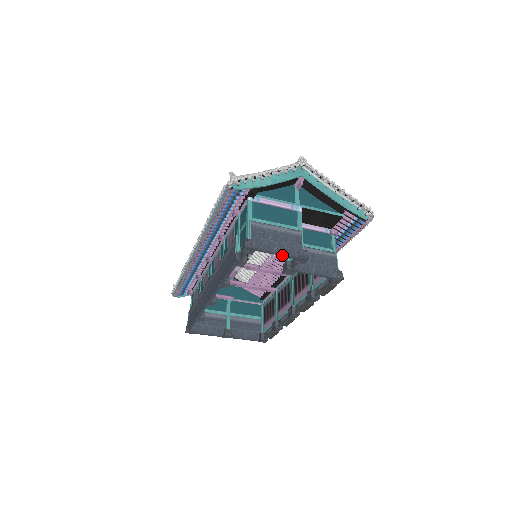
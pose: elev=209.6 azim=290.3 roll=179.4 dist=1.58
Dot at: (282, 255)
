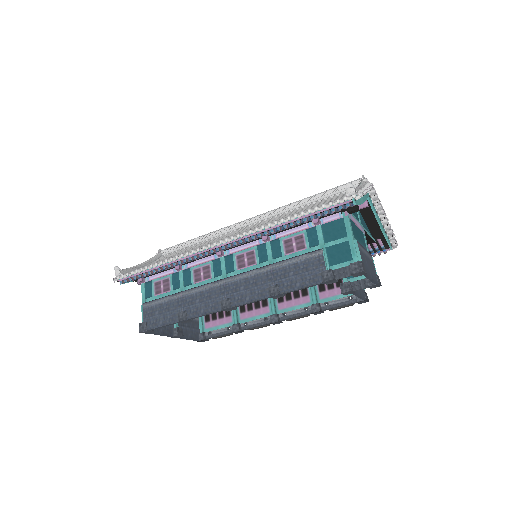
Dot at: (372, 280)
